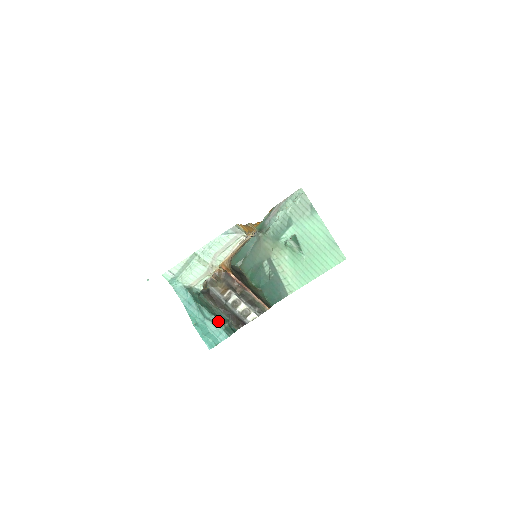
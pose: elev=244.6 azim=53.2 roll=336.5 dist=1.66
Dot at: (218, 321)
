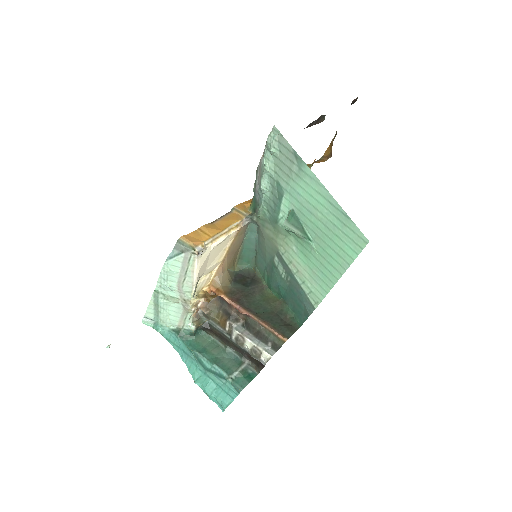
Dot at: (222, 371)
